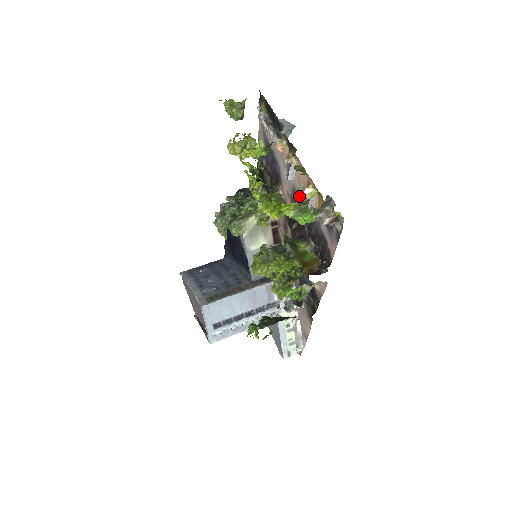
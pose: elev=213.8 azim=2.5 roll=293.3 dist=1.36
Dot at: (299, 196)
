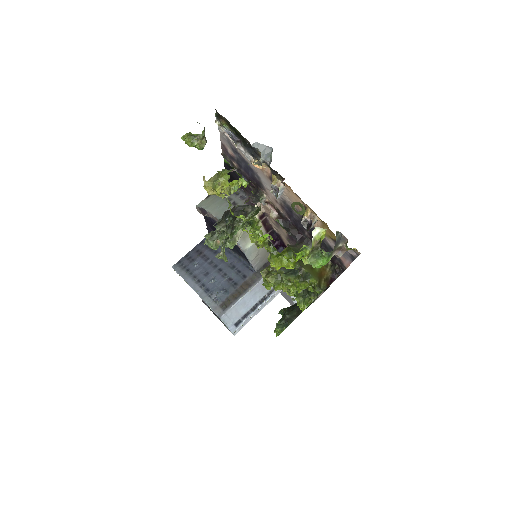
Dot at: occluded
